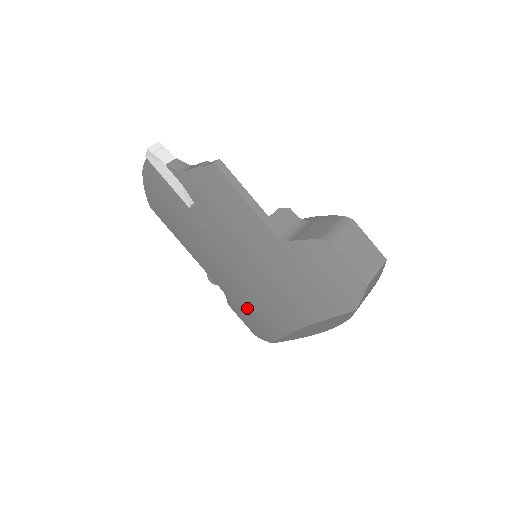
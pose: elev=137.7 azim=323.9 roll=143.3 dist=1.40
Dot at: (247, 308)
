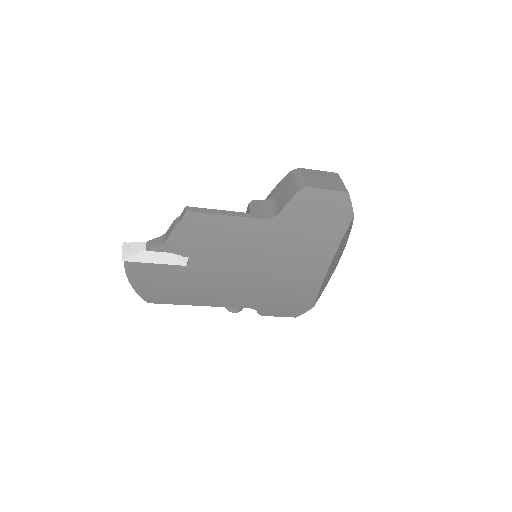
Dot at: (279, 299)
